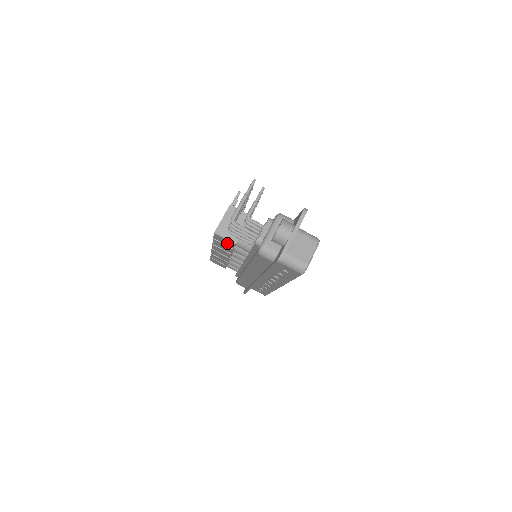
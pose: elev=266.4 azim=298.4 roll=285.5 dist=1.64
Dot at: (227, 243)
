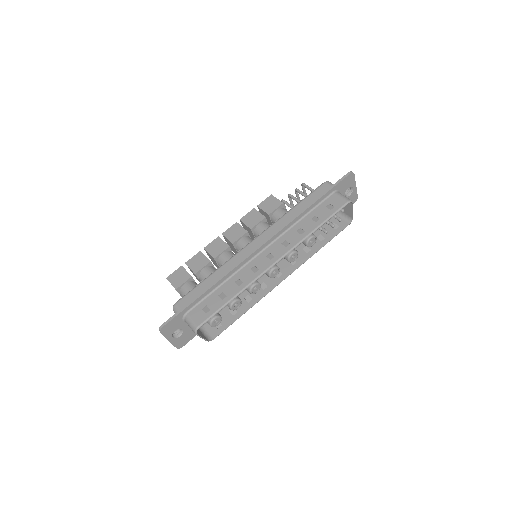
Dot at: (270, 207)
